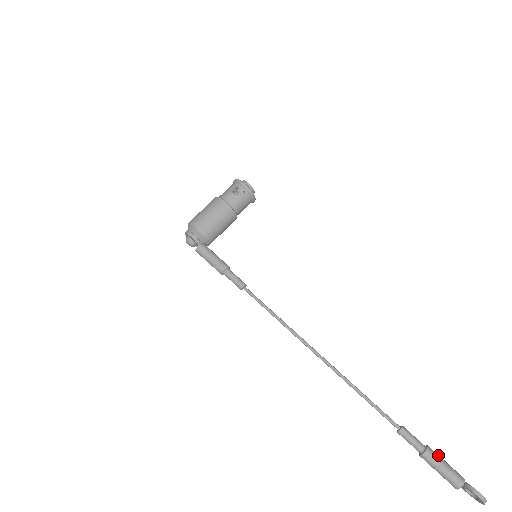
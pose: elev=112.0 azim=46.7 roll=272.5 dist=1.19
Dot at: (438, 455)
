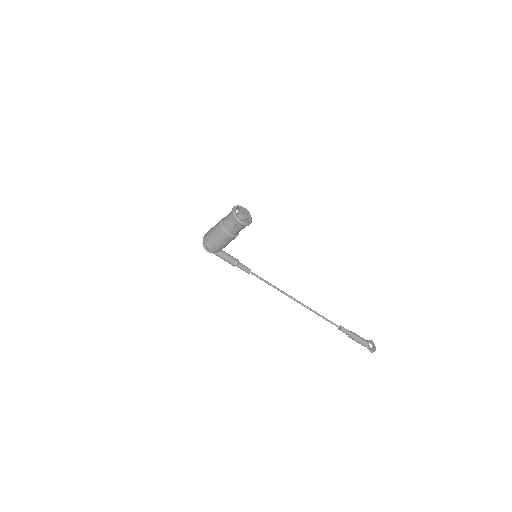
Dot at: (357, 337)
